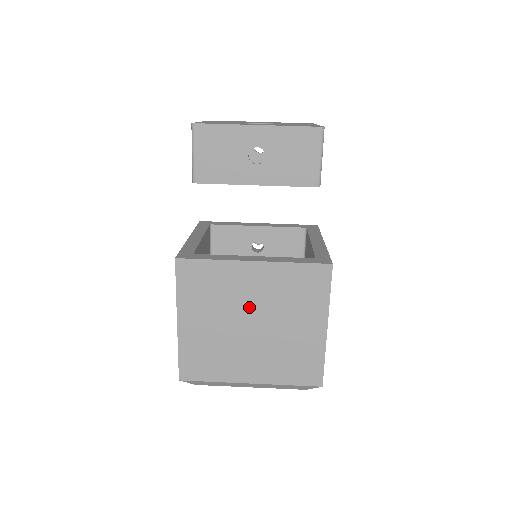
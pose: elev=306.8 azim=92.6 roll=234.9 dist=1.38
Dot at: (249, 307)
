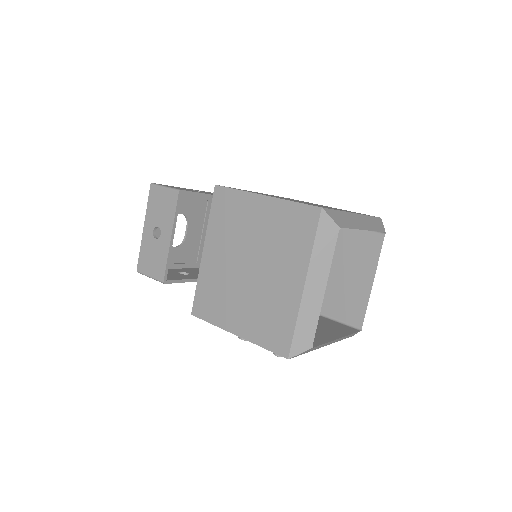
Dot at: occluded
